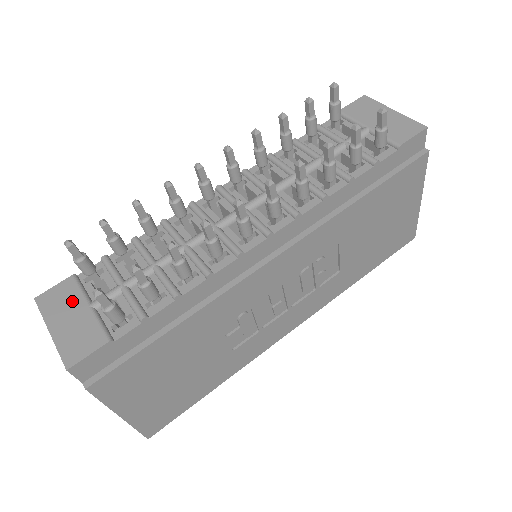
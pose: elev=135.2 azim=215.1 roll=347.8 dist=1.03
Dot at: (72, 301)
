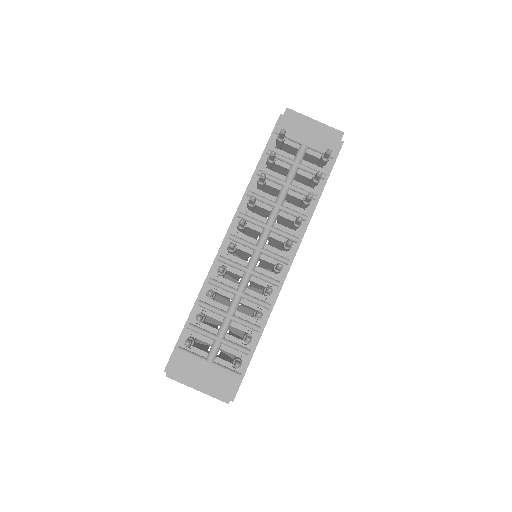
Dot at: (194, 365)
